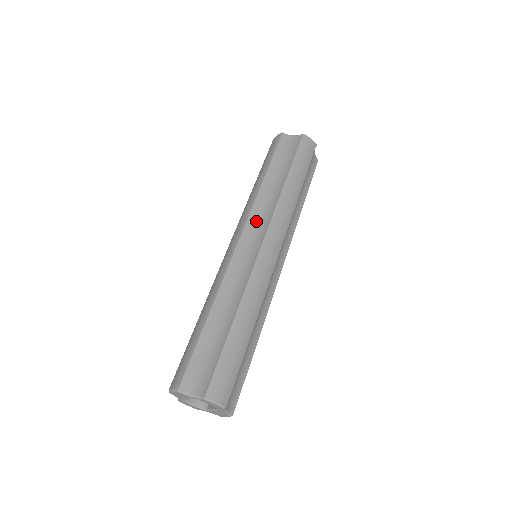
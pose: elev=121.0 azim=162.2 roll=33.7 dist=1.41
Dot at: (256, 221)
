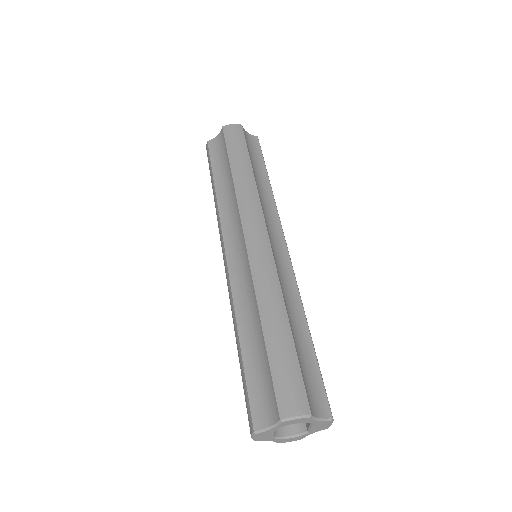
Dot at: (230, 226)
